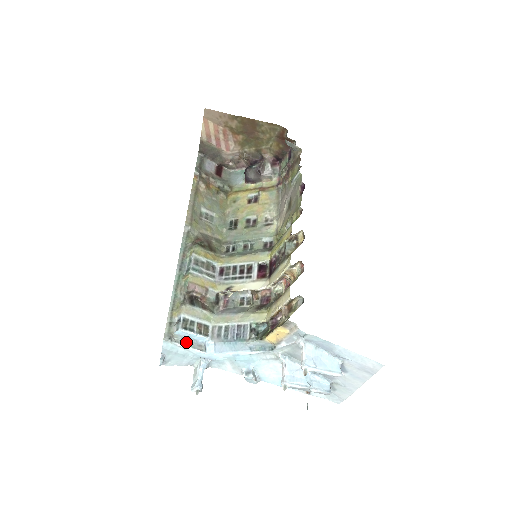
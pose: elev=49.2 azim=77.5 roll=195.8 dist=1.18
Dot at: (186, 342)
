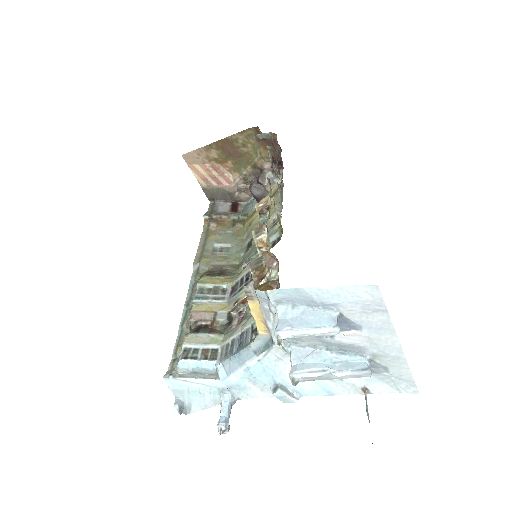
Dot at: (194, 374)
